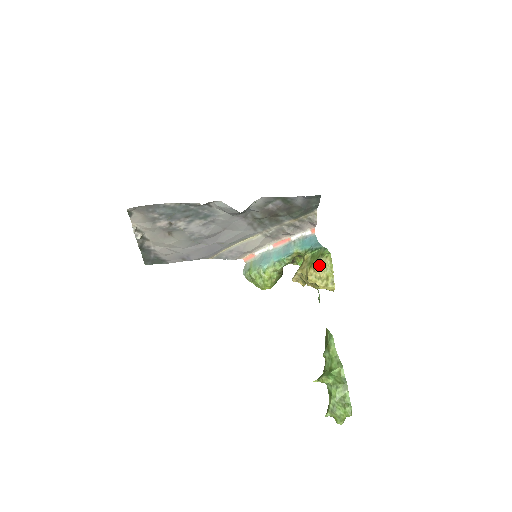
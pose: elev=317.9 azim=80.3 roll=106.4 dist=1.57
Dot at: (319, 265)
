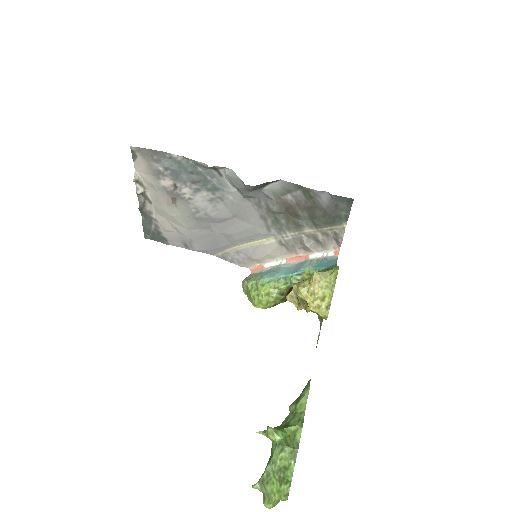
Dot at: (318, 277)
